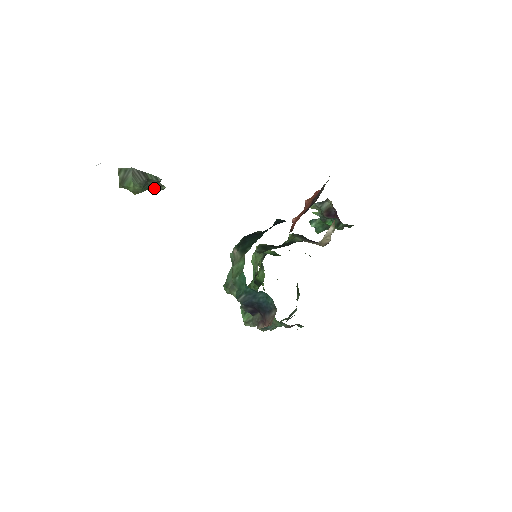
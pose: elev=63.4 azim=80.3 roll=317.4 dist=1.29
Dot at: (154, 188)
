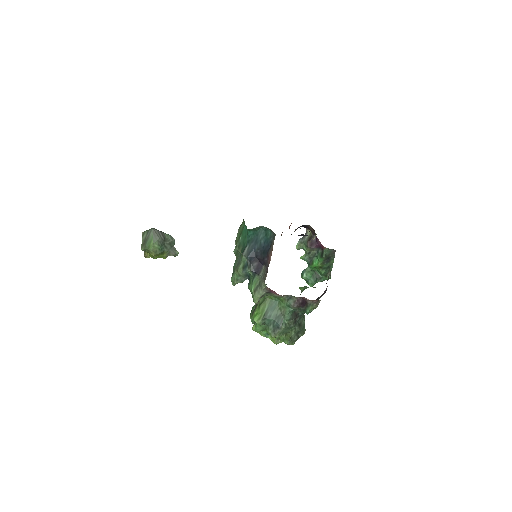
Dot at: (169, 252)
